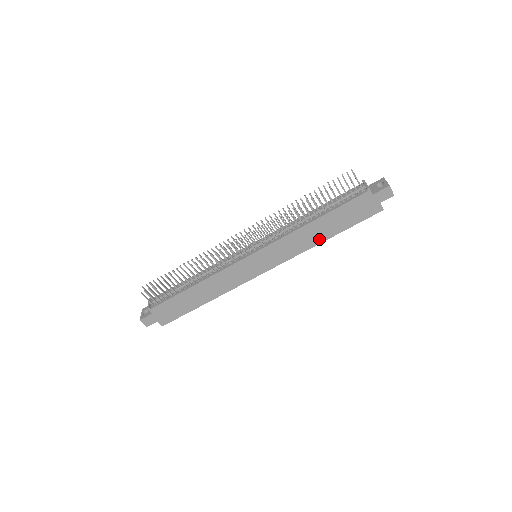
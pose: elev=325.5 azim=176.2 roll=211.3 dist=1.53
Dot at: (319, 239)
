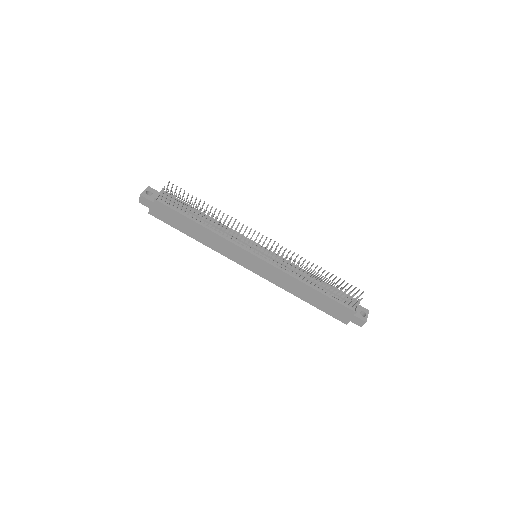
Dot at: (299, 294)
